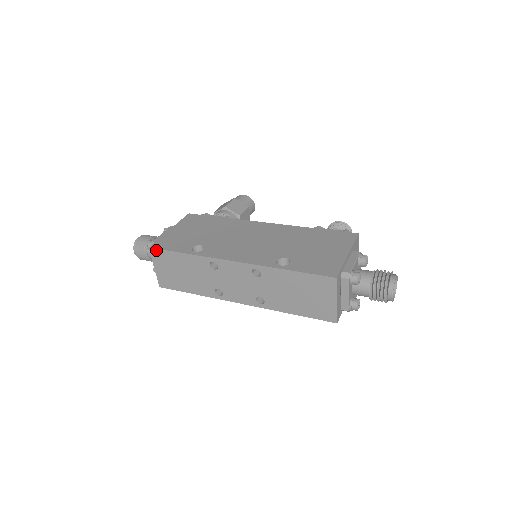
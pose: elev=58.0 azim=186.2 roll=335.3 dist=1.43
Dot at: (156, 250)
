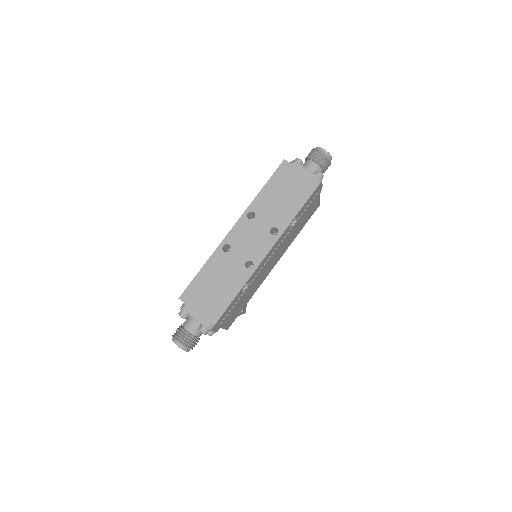
Dot at: (185, 293)
